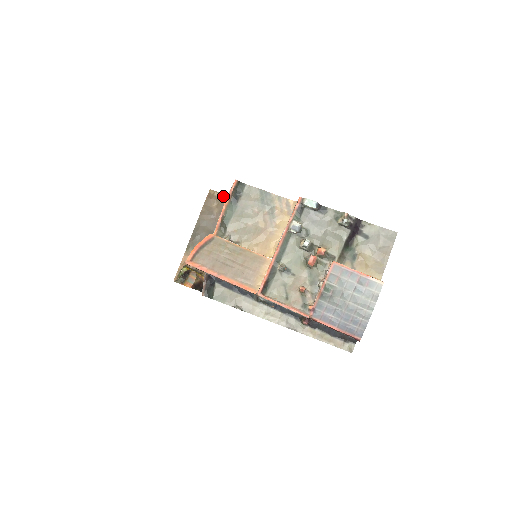
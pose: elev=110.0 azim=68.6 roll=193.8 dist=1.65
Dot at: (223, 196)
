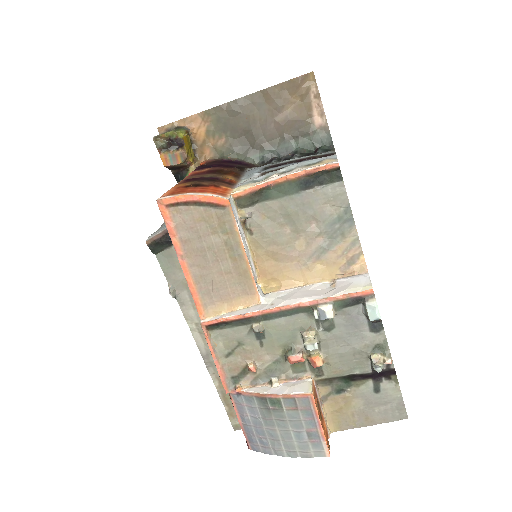
Dot at: (317, 99)
